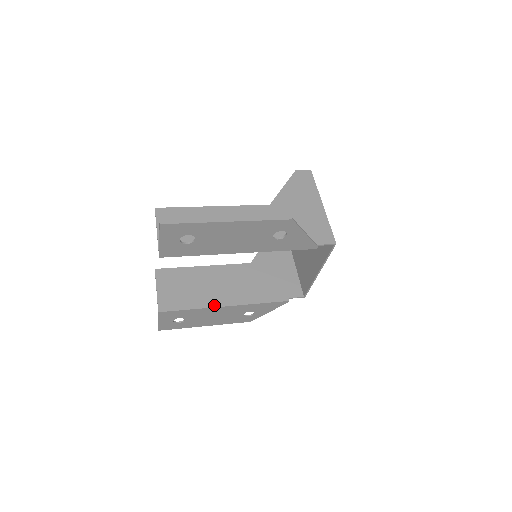
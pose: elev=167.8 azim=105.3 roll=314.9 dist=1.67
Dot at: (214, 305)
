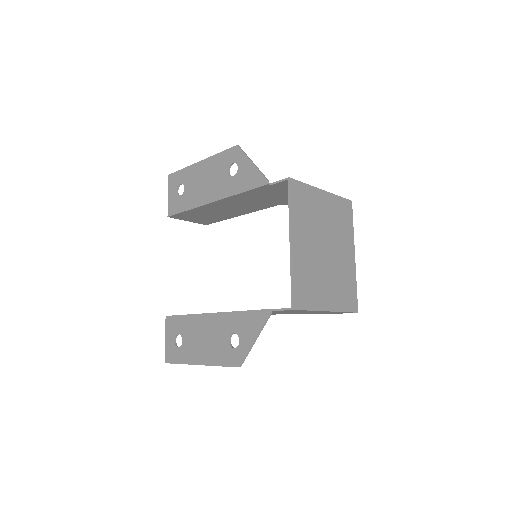
Dot at: (205, 313)
